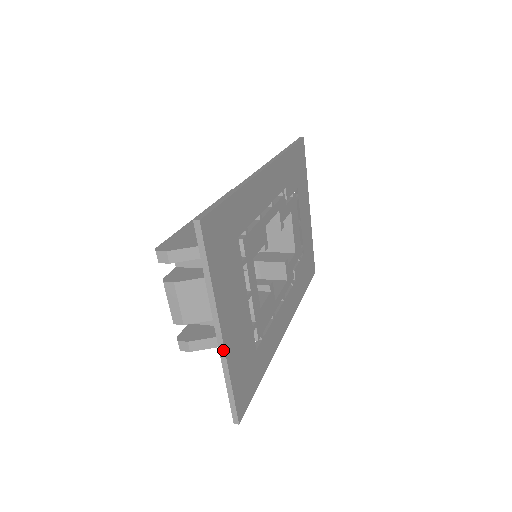
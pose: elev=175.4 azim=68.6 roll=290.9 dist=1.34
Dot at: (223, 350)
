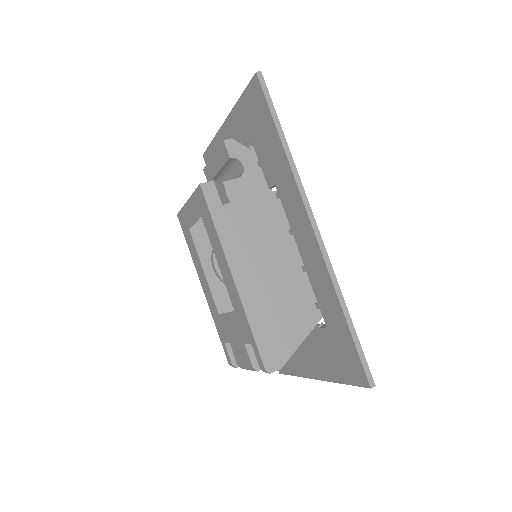
Dot at: occluded
